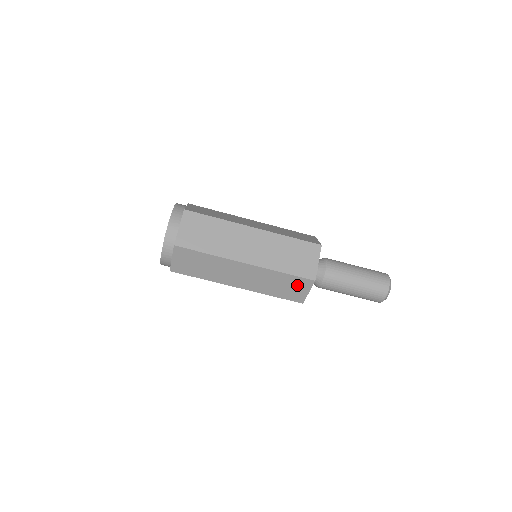
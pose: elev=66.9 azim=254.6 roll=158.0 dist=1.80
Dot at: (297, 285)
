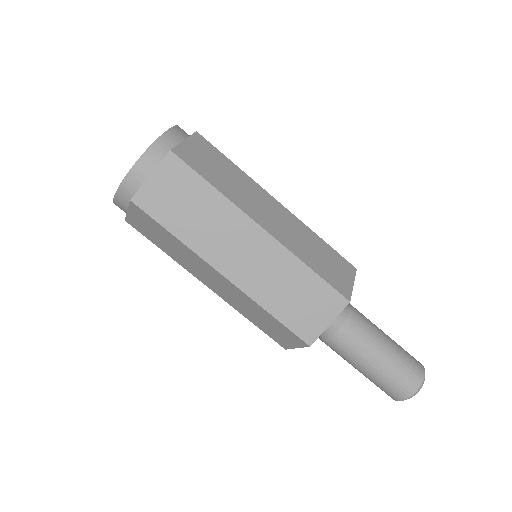
Dot at: (285, 334)
